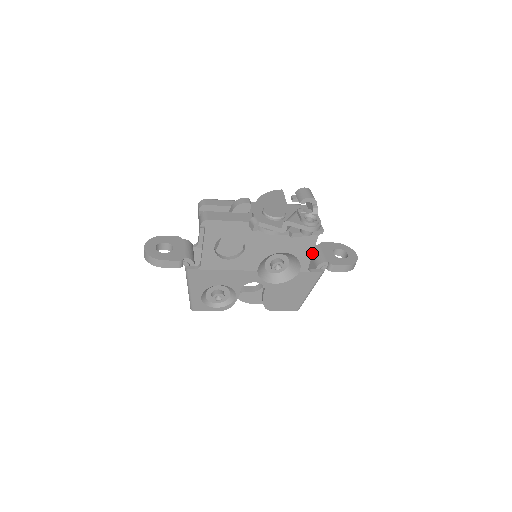
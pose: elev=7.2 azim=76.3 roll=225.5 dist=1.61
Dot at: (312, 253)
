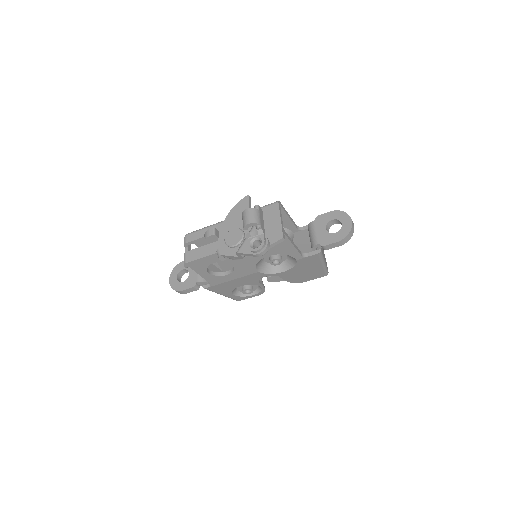
Dot at: (294, 247)
